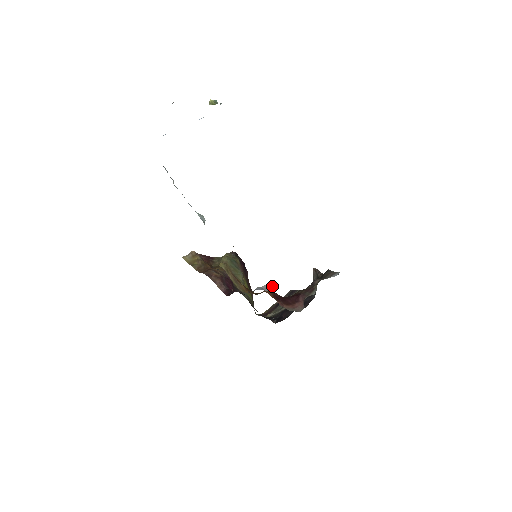
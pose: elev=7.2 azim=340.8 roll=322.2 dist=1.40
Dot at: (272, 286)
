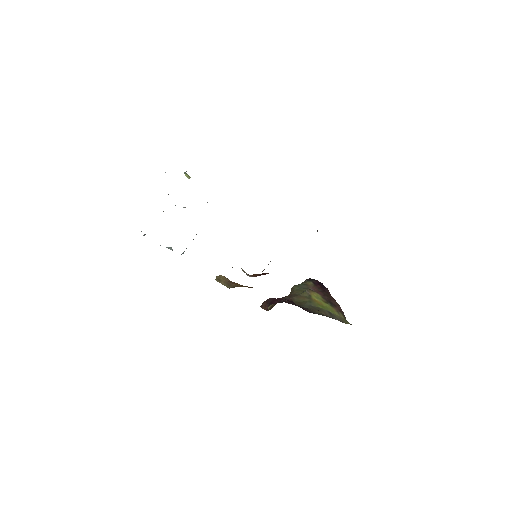
Dot at: occluded
